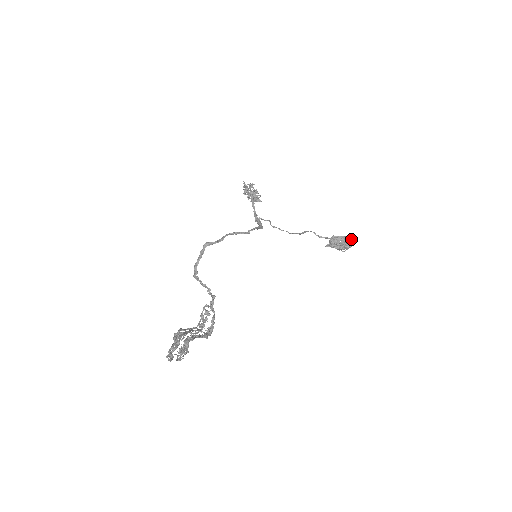
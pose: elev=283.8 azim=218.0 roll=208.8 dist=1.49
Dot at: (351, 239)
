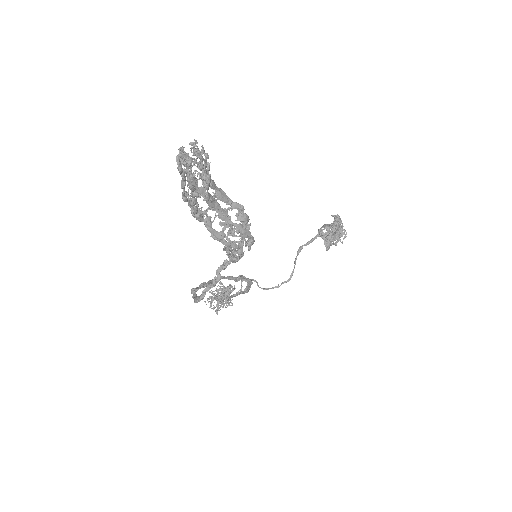
Dot at: occluded
